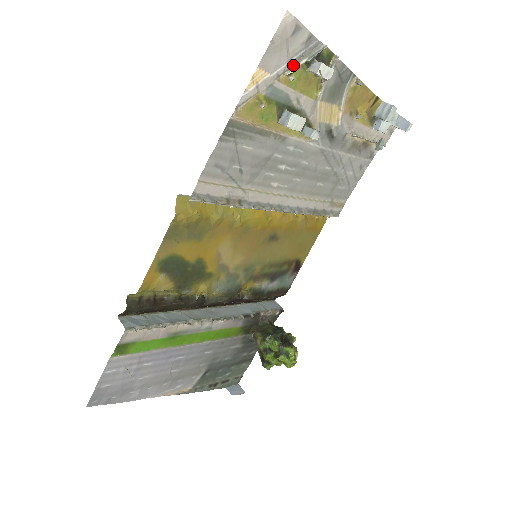
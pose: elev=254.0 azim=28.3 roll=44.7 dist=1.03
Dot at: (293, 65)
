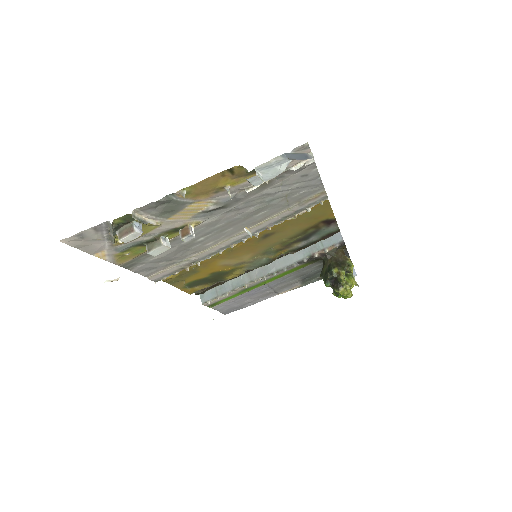
Dot at: (111, 238)
